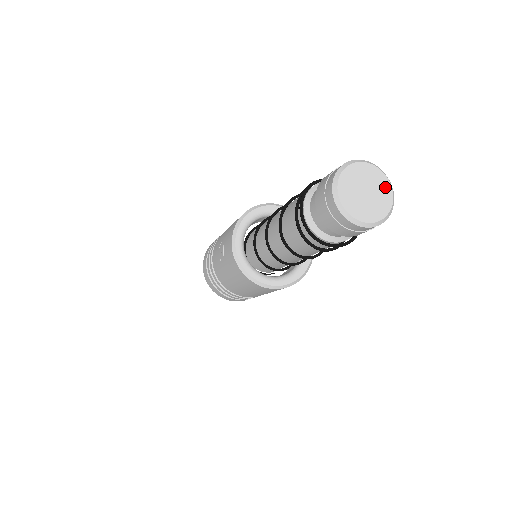
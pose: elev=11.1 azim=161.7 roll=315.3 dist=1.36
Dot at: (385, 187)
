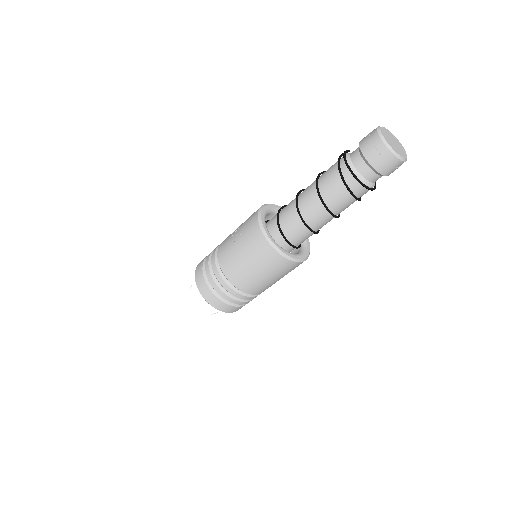
Dot at: (402, 147)
